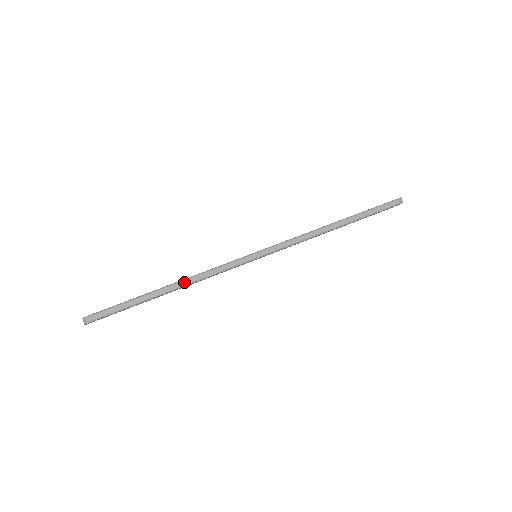
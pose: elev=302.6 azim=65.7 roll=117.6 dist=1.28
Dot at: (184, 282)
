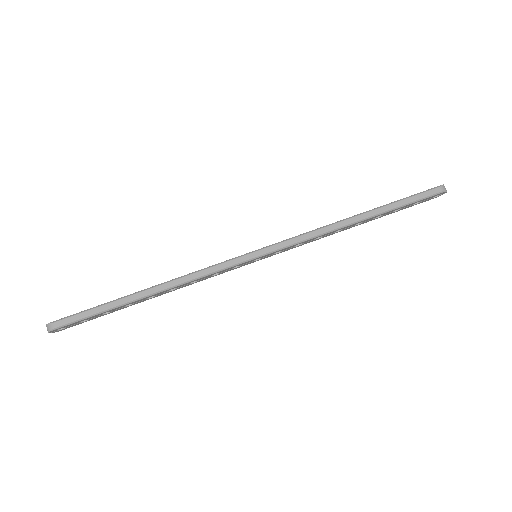
Dot at: (165, 285)
